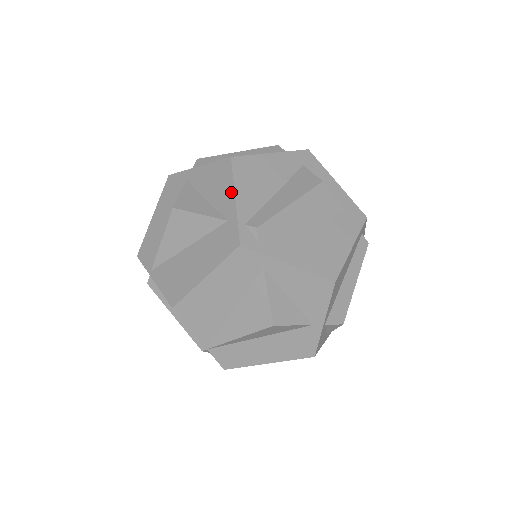
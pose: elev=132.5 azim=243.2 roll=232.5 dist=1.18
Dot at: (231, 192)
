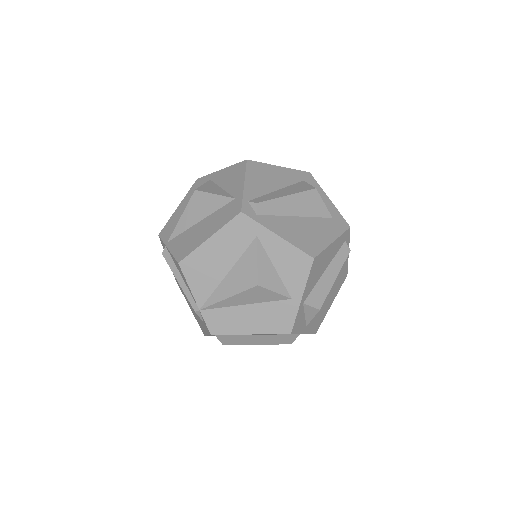
Dot at: (242, 180)
